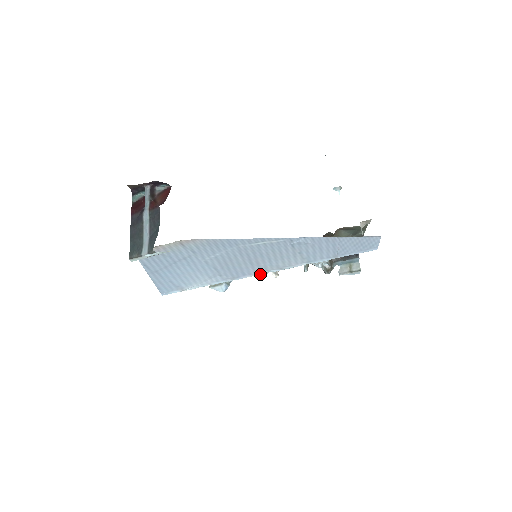
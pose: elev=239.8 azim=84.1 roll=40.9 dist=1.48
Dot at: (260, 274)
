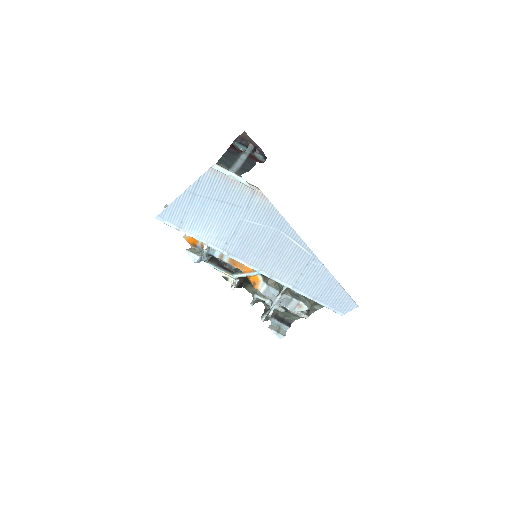
Dot at: (252, 268)
